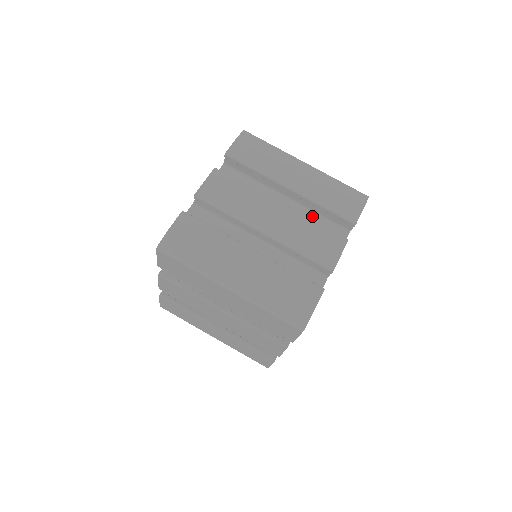
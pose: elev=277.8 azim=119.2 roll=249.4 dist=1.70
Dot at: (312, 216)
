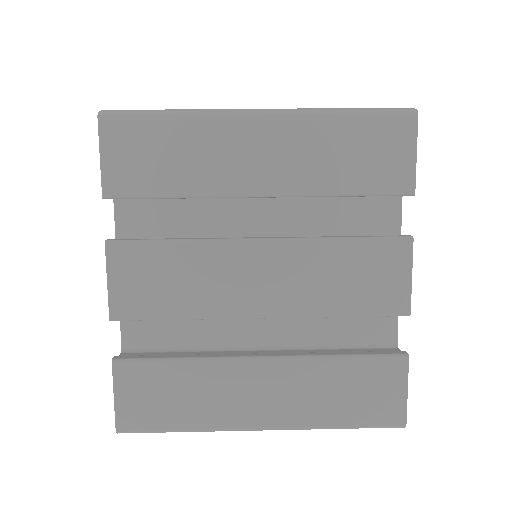
Dot at: occluded
